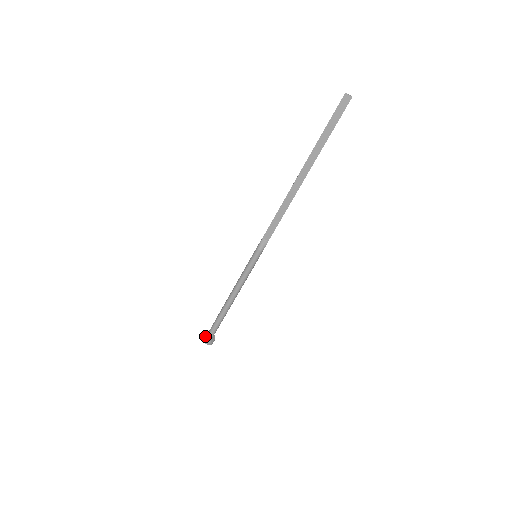
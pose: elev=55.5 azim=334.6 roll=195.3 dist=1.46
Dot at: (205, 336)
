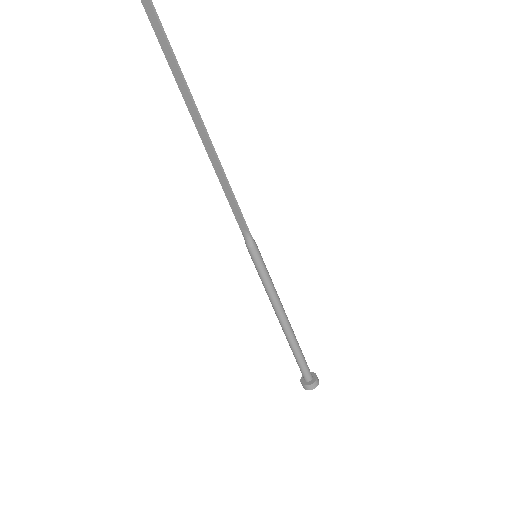
Dot at: (302, 380)
